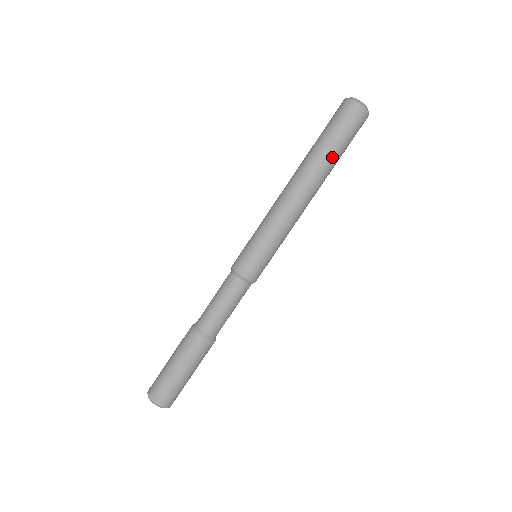
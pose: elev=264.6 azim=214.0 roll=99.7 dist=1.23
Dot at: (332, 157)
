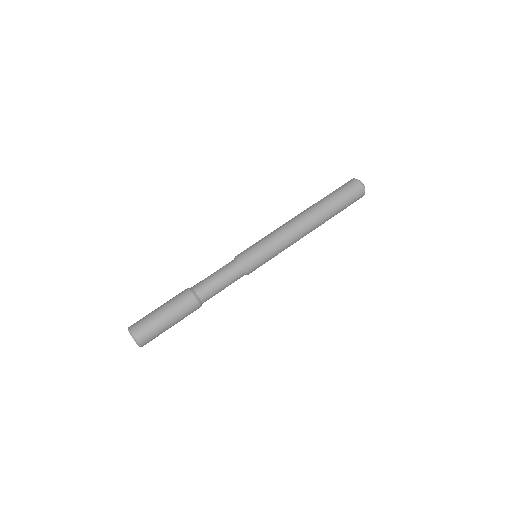
Dot at: (327, 201)
